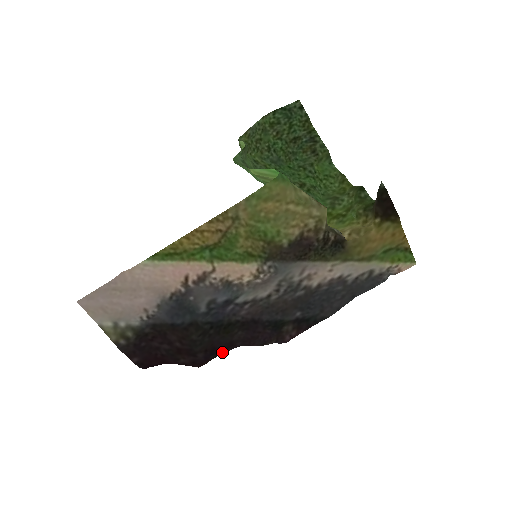
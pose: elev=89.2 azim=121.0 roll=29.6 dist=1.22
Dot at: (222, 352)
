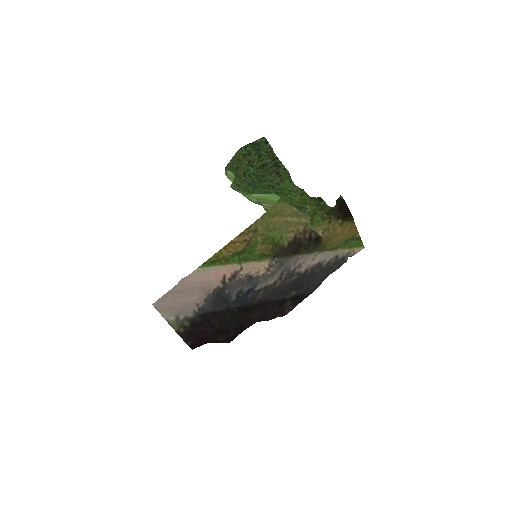
Dot at: (245, 328)
